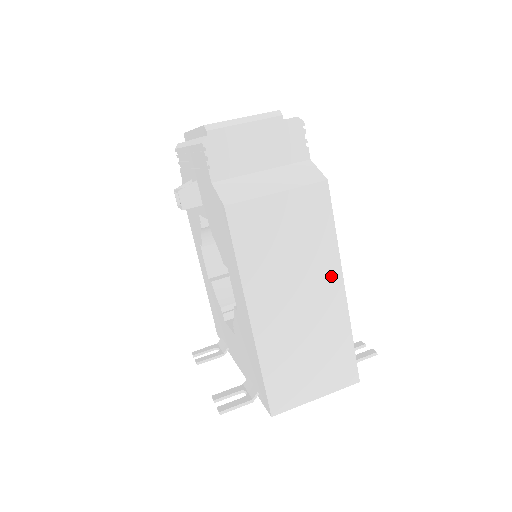
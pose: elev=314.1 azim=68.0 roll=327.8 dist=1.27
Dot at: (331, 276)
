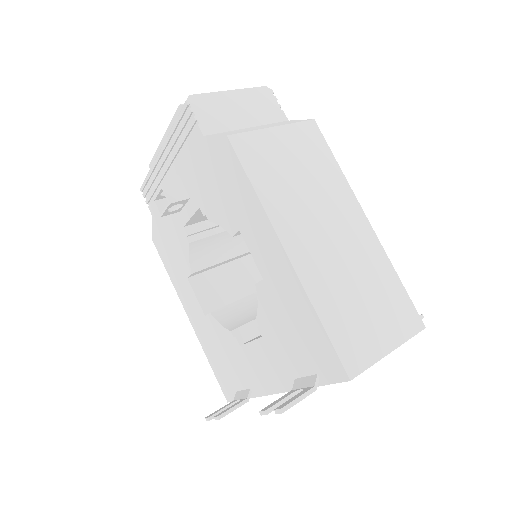
Dot at: (351, 208)
